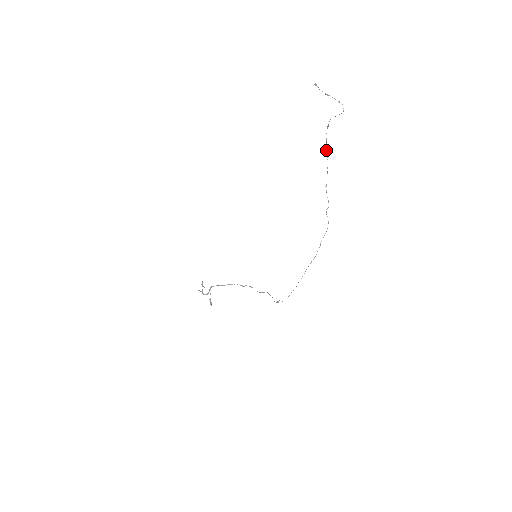
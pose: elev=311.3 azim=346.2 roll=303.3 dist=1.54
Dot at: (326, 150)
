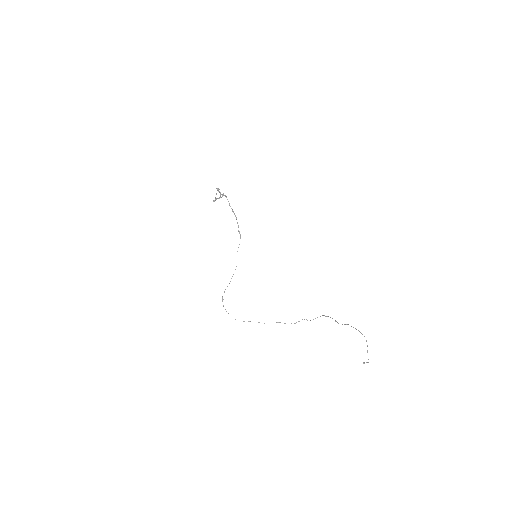
Dot at: (347, 324)
